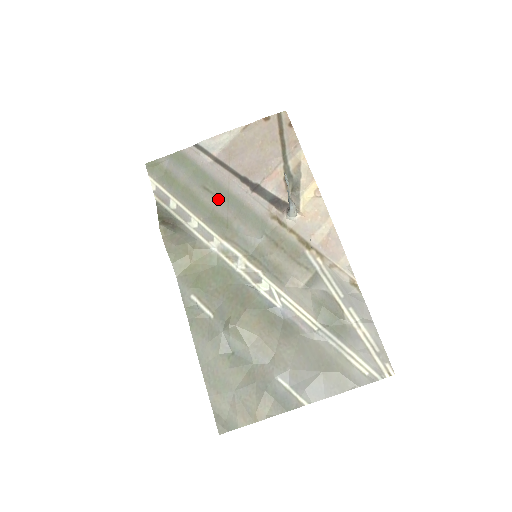
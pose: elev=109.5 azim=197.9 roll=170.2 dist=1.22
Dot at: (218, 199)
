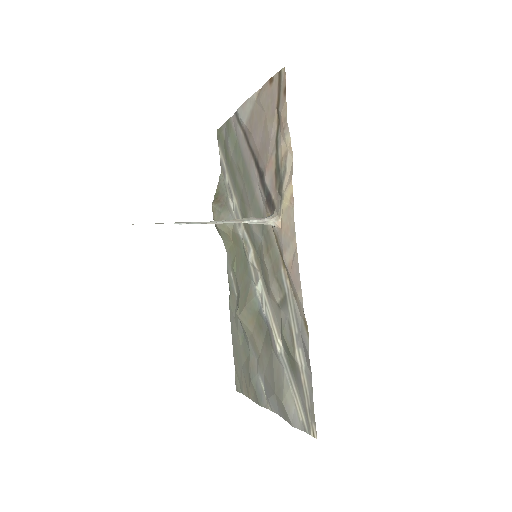
Dot at: (244, 182)
